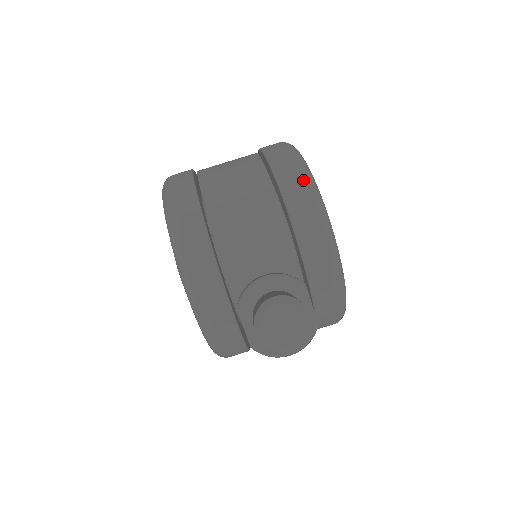
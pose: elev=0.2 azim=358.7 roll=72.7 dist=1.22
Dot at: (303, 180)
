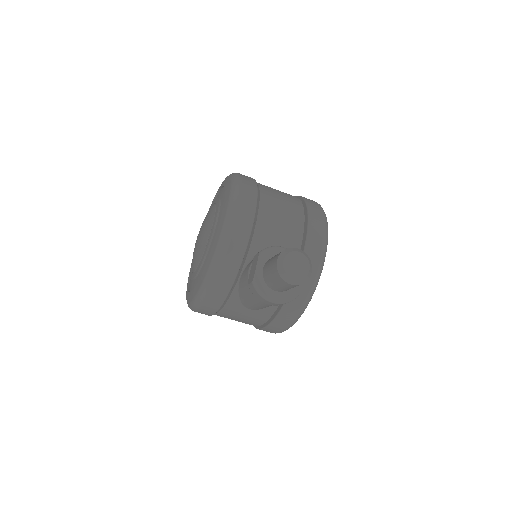
Dot at: (323, 219)
